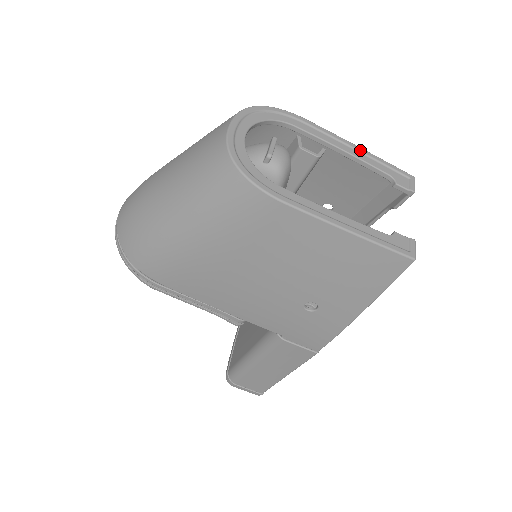
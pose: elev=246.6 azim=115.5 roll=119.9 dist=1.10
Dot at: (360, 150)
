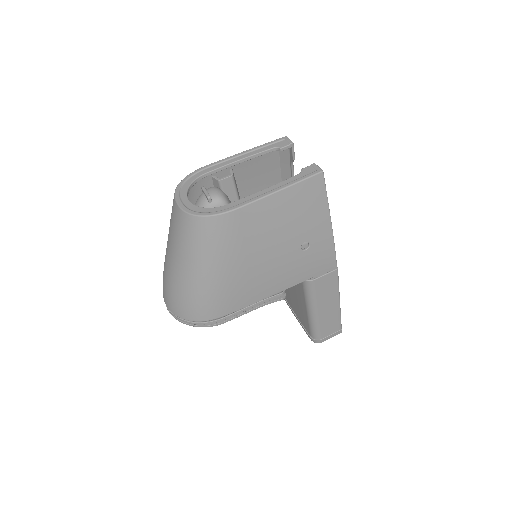
Dot at: (247, 152)
